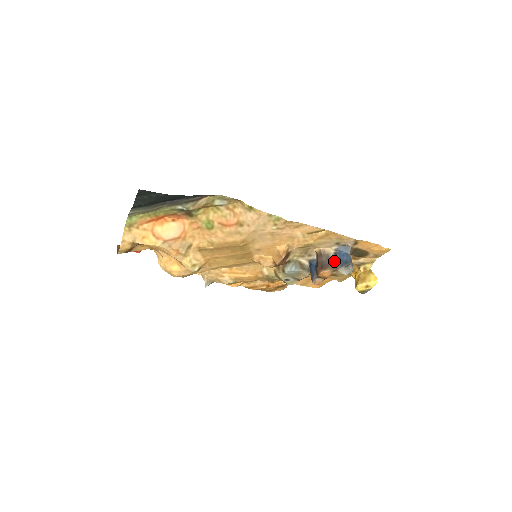
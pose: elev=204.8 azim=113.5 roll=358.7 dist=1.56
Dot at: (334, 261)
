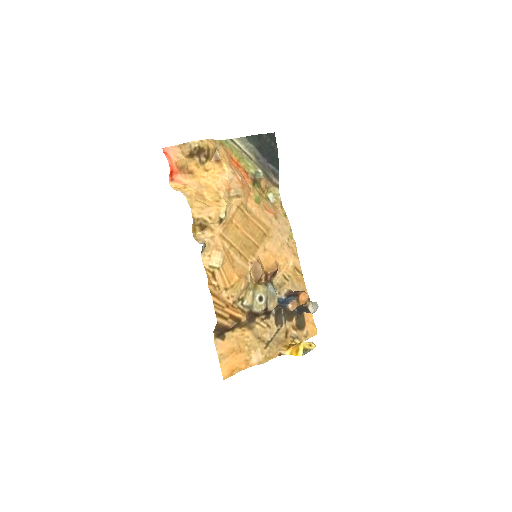
Dot at: occluded
